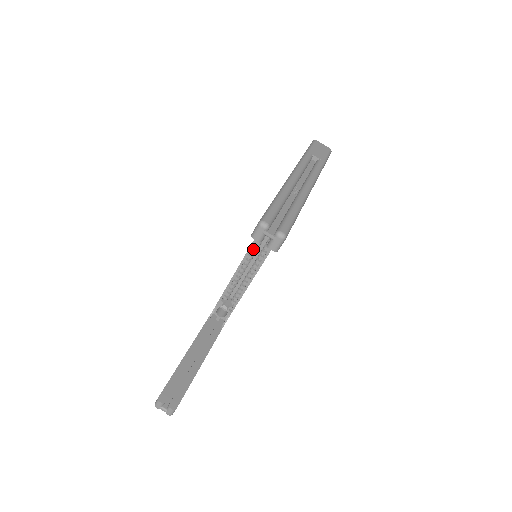
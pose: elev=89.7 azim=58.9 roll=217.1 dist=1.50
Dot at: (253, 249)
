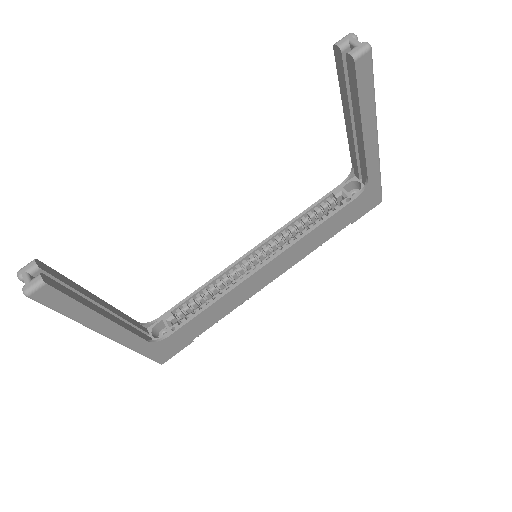
Dot at: (255, 255)
